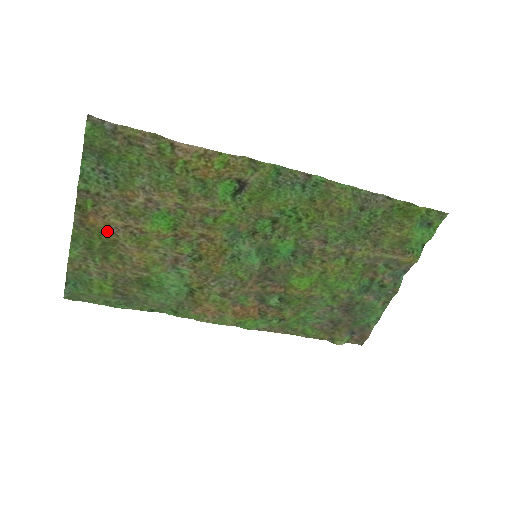
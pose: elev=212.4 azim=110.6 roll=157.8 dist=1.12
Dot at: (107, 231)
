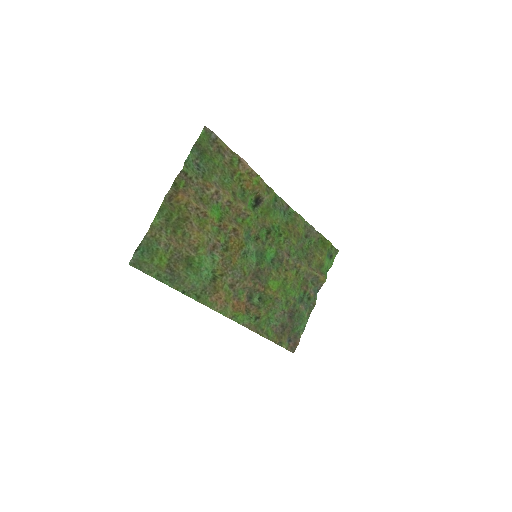
Dot at: (185, 208)
